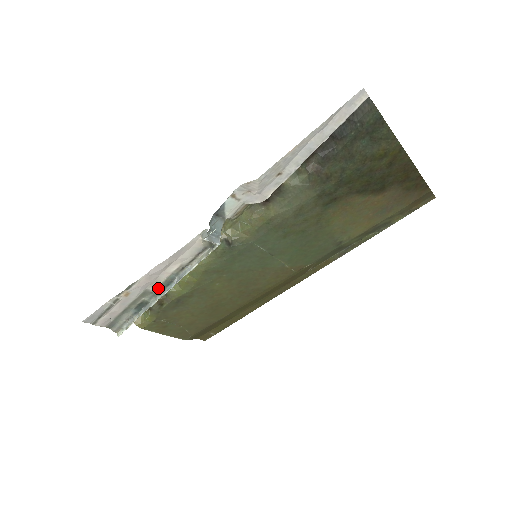
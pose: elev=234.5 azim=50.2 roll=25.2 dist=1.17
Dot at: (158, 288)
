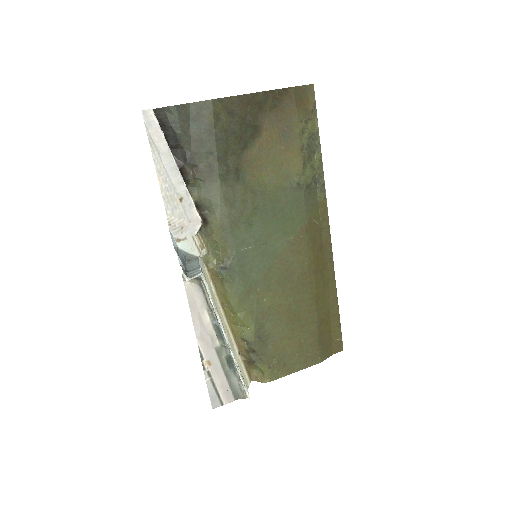
Dot at: (219, 340)
